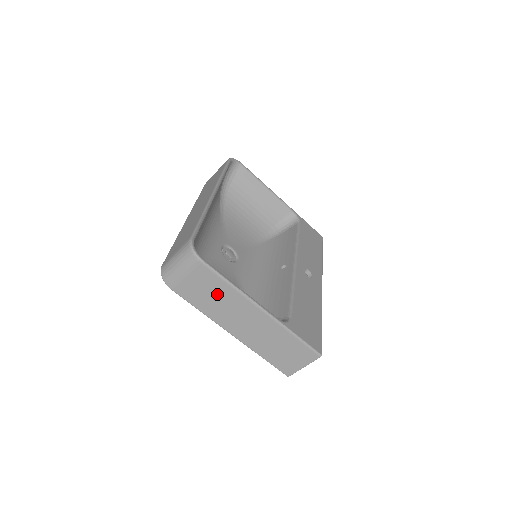
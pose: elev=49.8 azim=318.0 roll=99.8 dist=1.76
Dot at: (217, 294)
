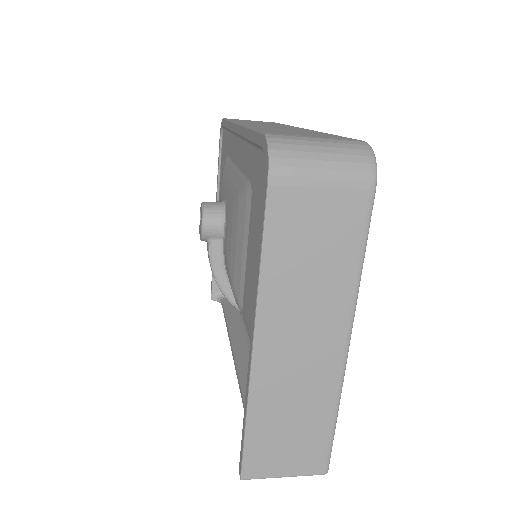
Dot at: (325, 260)
